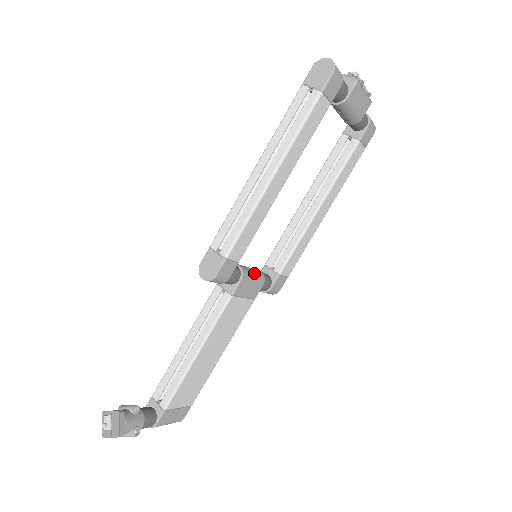
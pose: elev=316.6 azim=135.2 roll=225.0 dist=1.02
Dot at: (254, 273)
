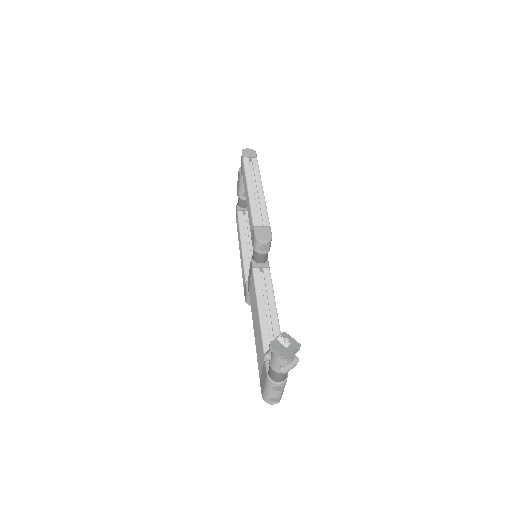
Dot at: occluded
